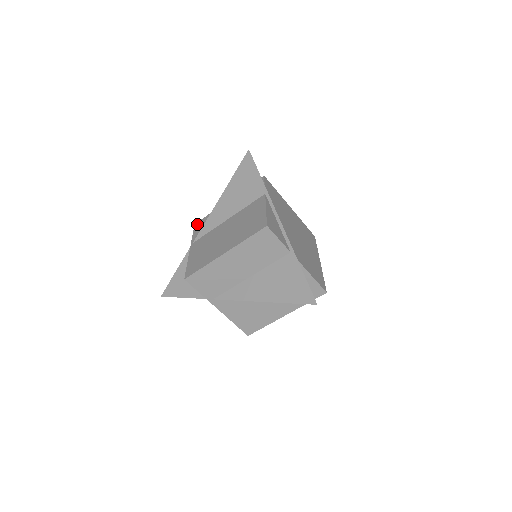
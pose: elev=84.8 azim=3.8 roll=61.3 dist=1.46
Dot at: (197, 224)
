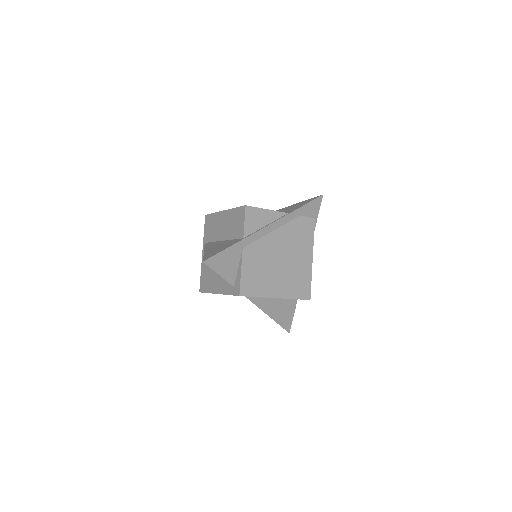
Dot at: occluded
